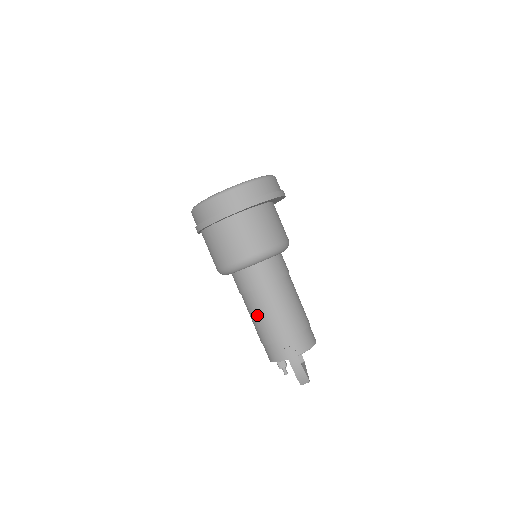
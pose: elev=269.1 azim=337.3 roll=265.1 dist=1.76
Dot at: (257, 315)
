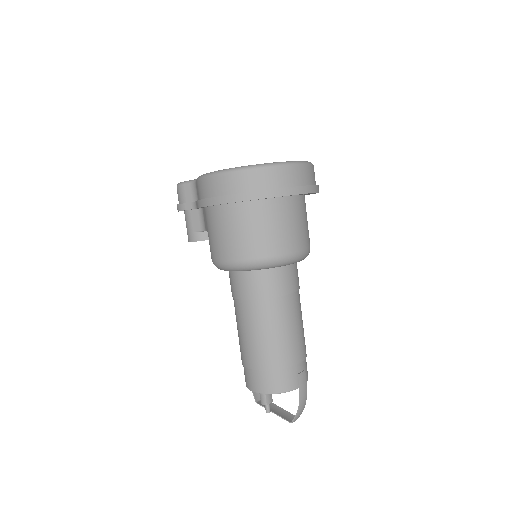
Dot at: (277, 329)
